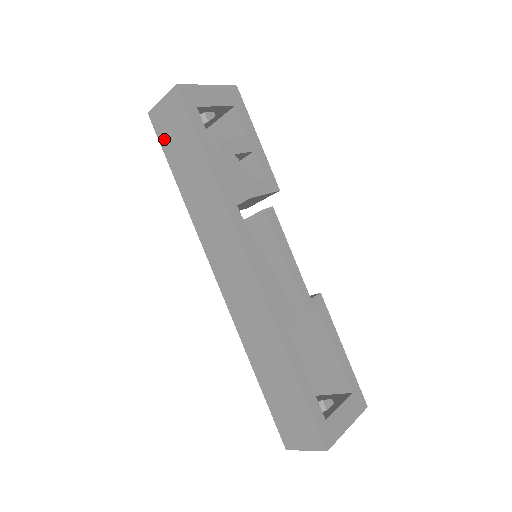
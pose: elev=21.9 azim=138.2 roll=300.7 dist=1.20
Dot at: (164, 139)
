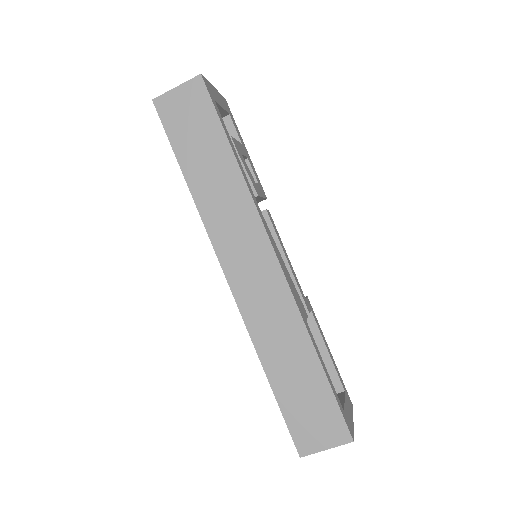
Dot at: (173, 127)
